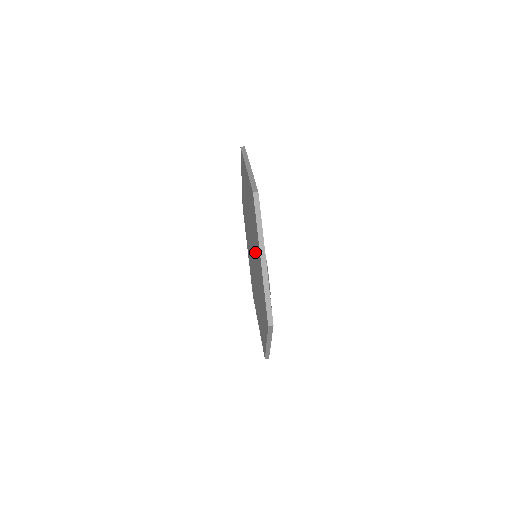
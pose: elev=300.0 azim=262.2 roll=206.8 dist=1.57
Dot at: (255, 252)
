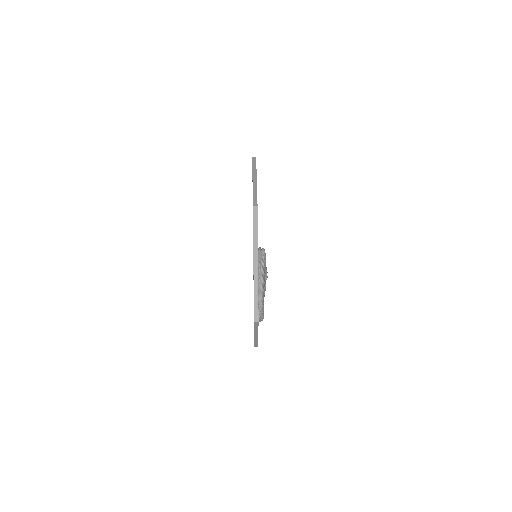
Dot at: occluded
